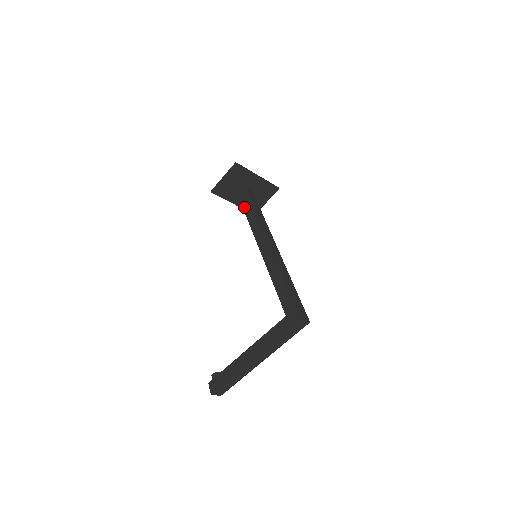
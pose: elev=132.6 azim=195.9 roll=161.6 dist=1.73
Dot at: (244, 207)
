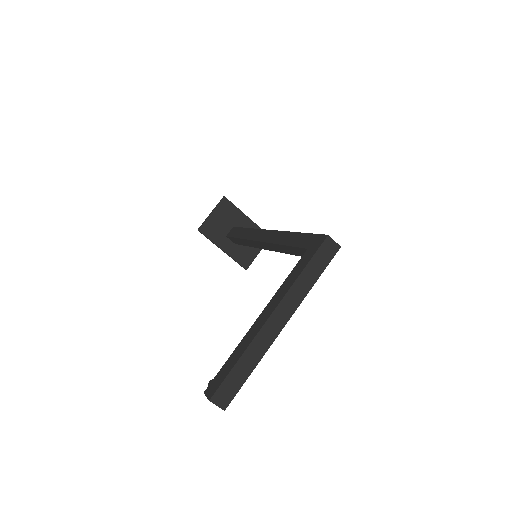
Dot at: (235, 235)
